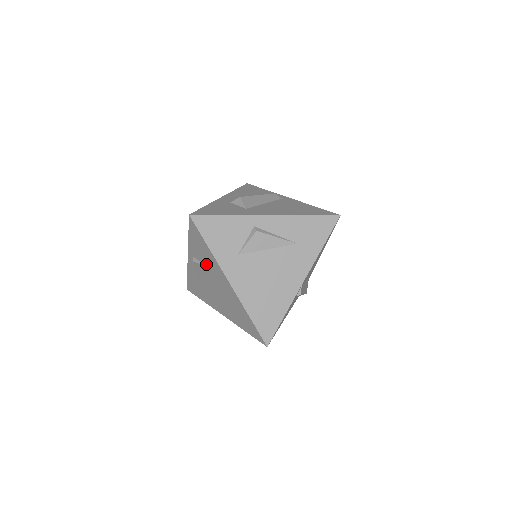
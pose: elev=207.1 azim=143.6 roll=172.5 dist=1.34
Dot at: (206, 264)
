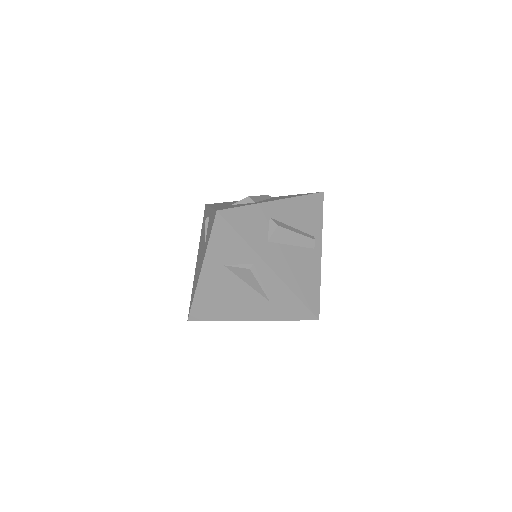
Dot at: (206, 237)
